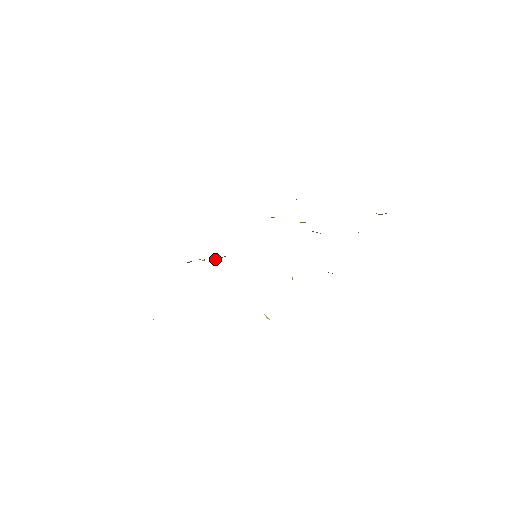
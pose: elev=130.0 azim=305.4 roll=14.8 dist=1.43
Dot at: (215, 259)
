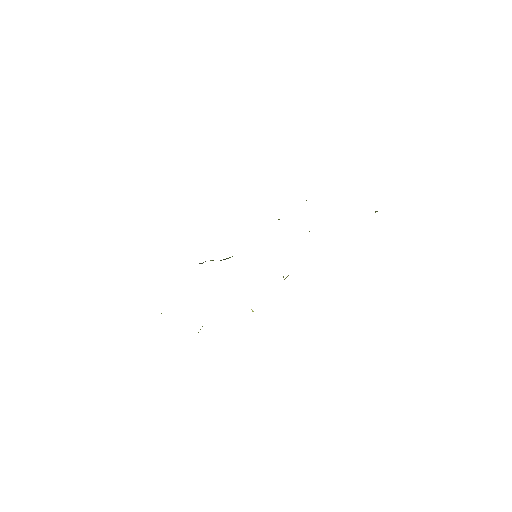
Dot at: occluded
